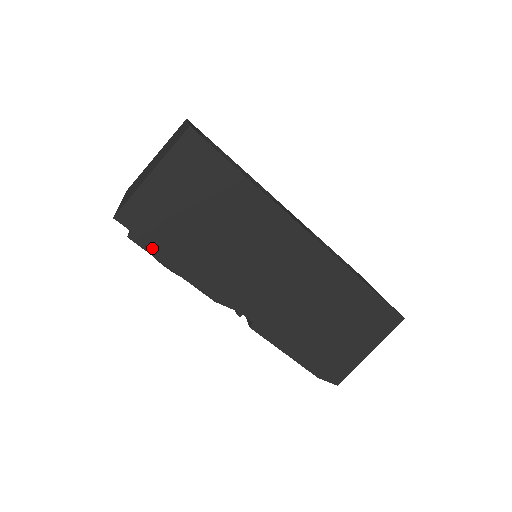
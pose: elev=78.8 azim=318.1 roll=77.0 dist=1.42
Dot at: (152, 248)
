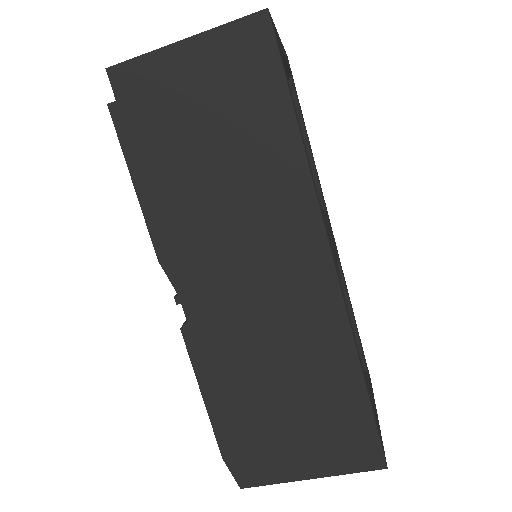
Dot at: (127, 138)
